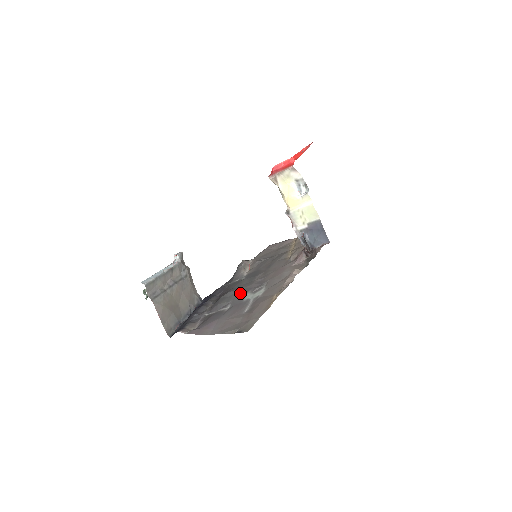
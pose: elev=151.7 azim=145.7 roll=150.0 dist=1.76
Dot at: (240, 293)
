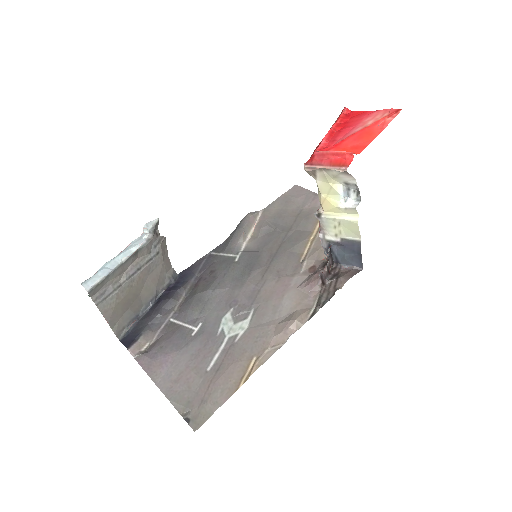
Dot at: (220, 303)
